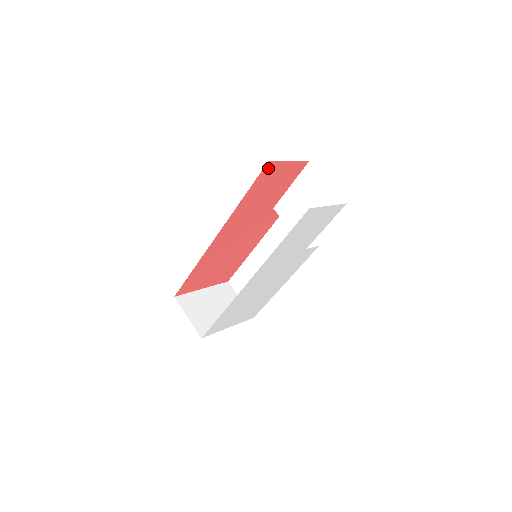
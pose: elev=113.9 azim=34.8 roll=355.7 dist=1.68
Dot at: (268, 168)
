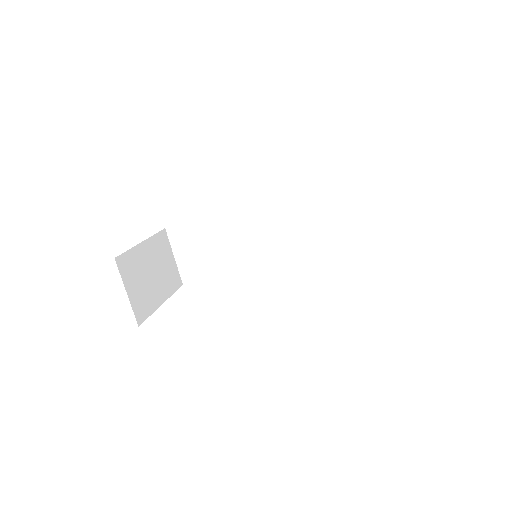
Dot at: occluded
